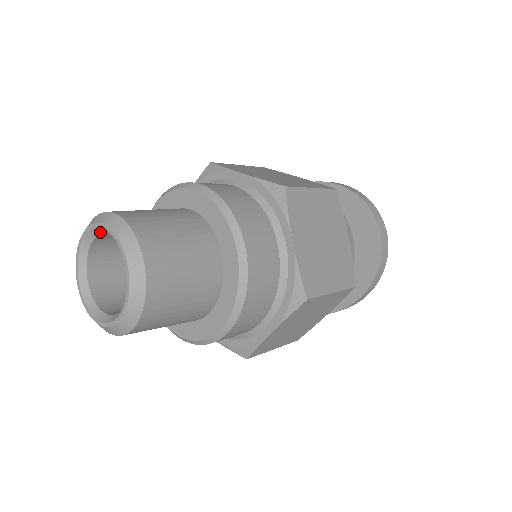
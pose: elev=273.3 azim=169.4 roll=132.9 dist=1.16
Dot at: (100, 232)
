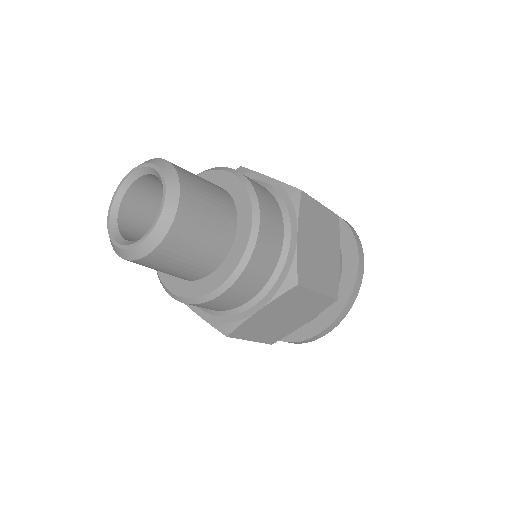
Dot at: (123, 192)
